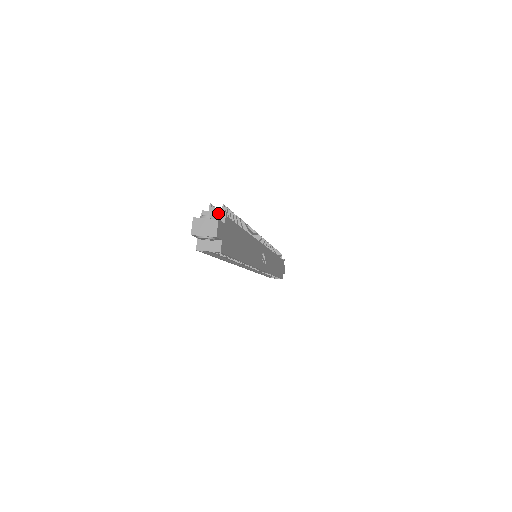
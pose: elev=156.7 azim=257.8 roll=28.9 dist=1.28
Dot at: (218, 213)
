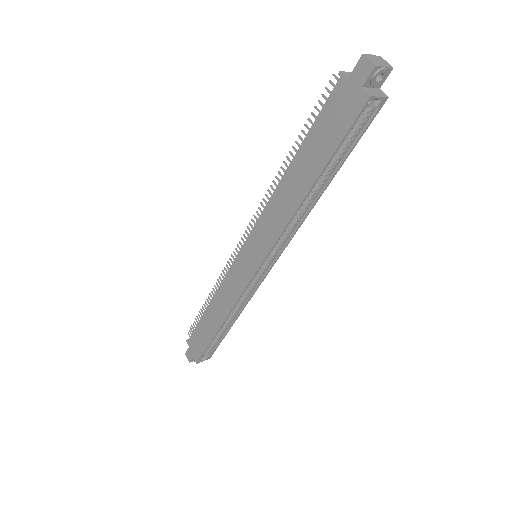
Dot at: occluded
